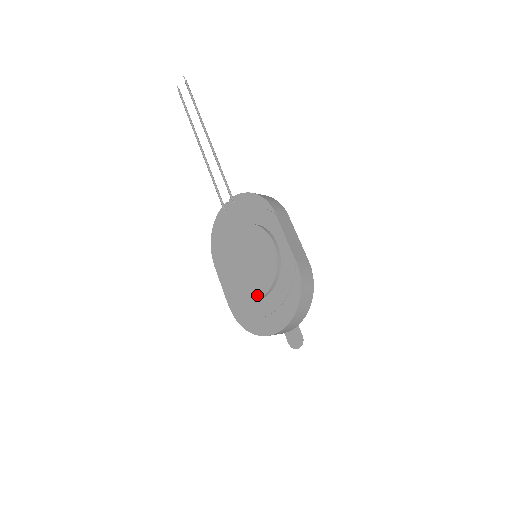
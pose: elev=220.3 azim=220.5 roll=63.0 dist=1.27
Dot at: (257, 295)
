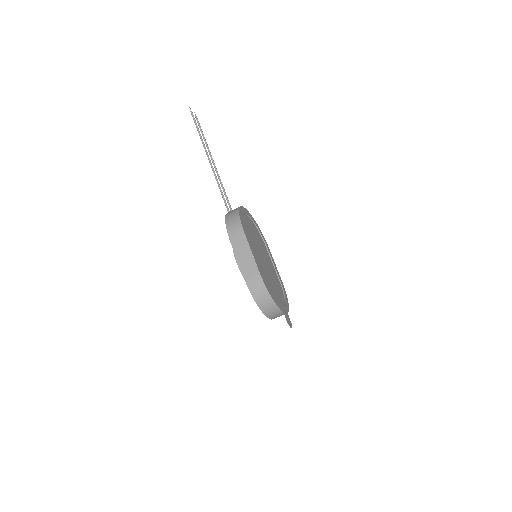
Dot at: occluded
